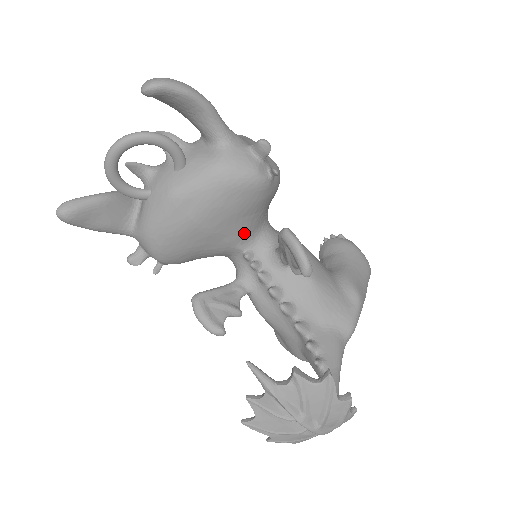
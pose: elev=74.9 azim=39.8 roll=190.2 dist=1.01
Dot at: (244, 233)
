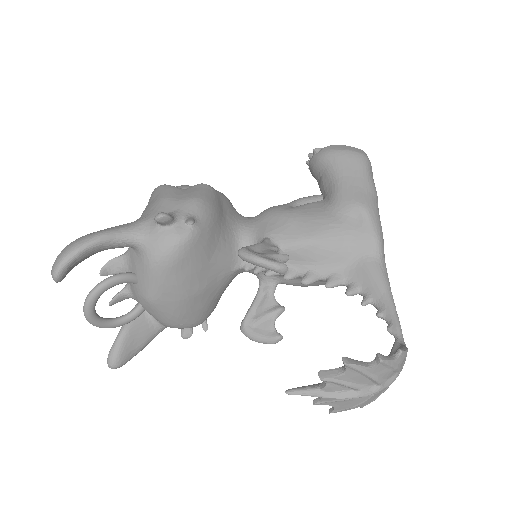
Dot at: (226, 262)
